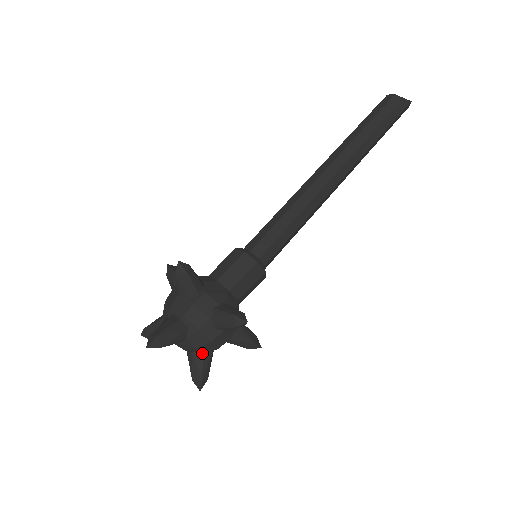
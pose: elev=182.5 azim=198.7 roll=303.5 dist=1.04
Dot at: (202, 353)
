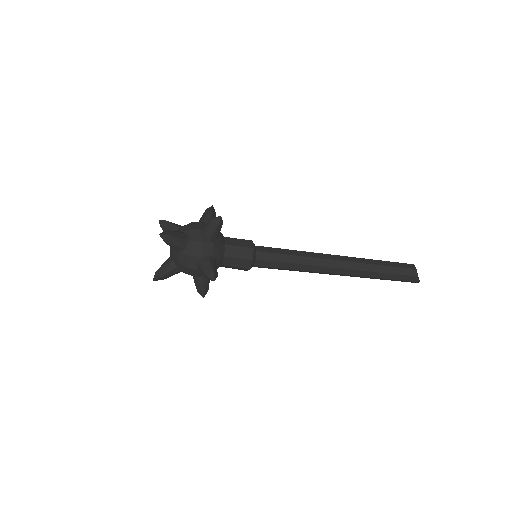
Dot at: (176, 266)
